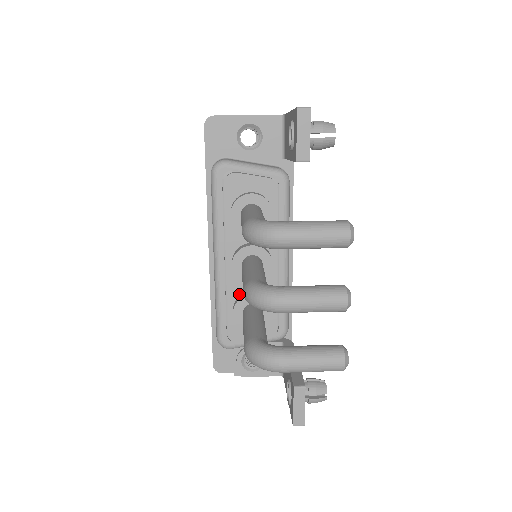
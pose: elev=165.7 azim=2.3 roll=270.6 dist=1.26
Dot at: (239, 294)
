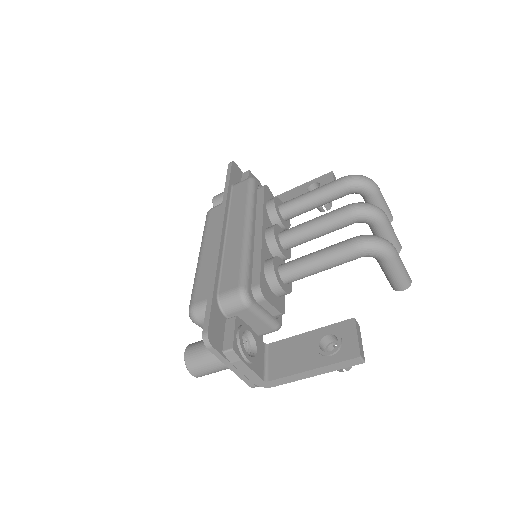
Dot at: (267, 258)
